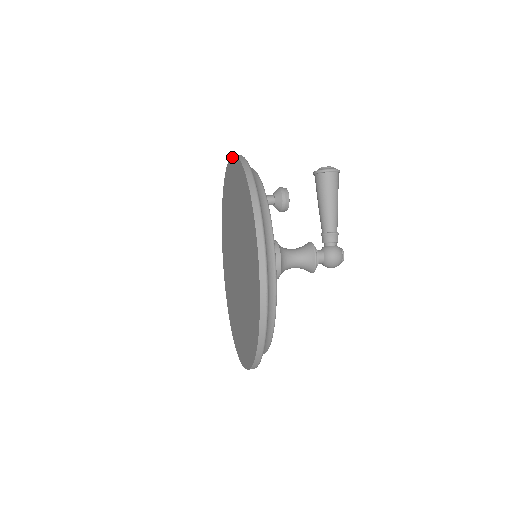
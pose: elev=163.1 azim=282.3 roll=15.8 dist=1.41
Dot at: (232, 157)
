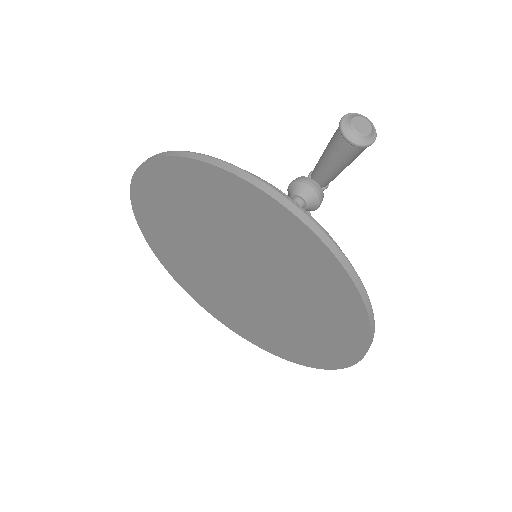
Dot at: (304, 227)
